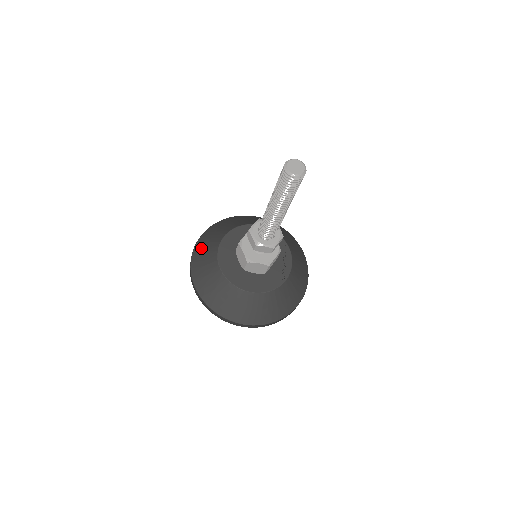
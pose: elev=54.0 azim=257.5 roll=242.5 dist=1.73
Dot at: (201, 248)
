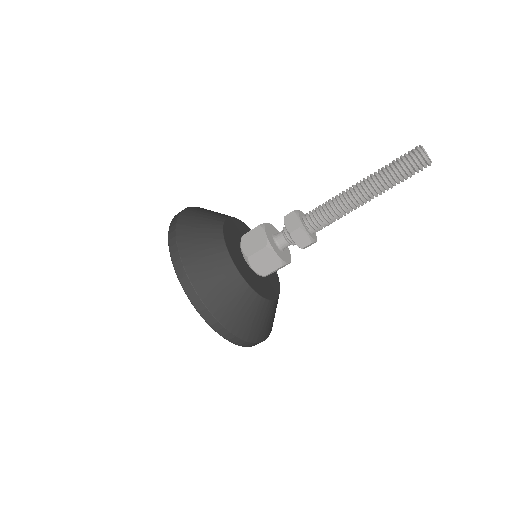
Dot at: (201, 267)
